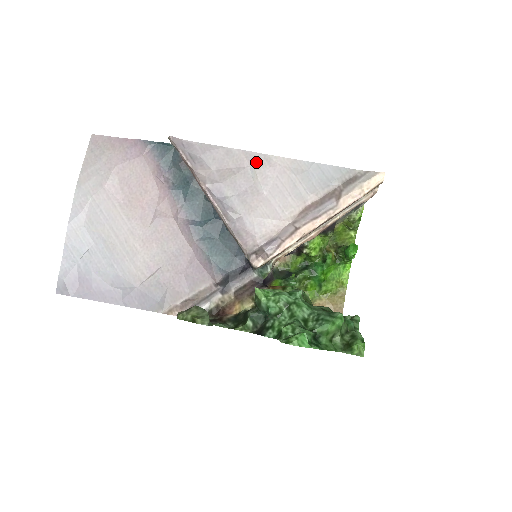
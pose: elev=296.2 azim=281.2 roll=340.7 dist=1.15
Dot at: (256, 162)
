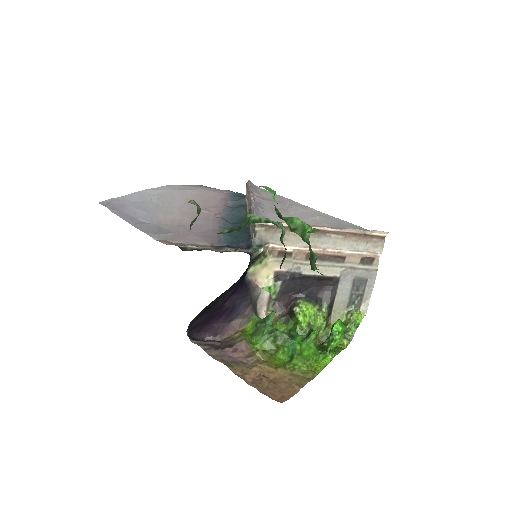
Dot at: (295, 204)
